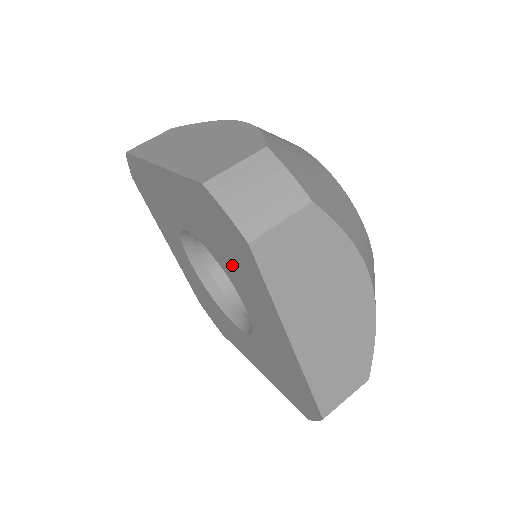
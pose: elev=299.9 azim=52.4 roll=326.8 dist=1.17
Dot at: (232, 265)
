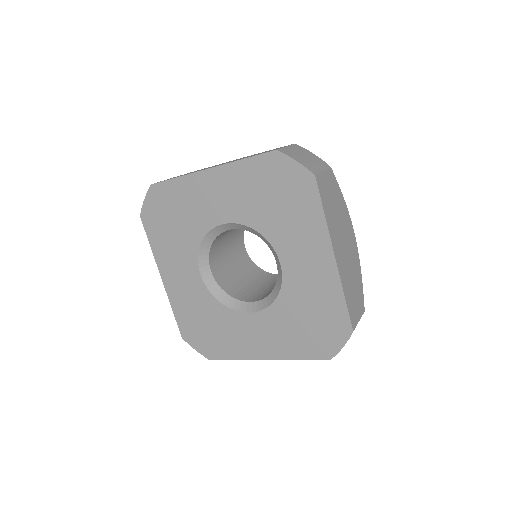
Dot at: (281, 218)
